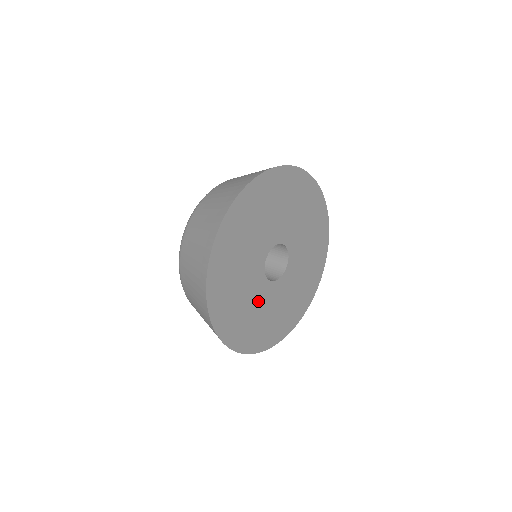
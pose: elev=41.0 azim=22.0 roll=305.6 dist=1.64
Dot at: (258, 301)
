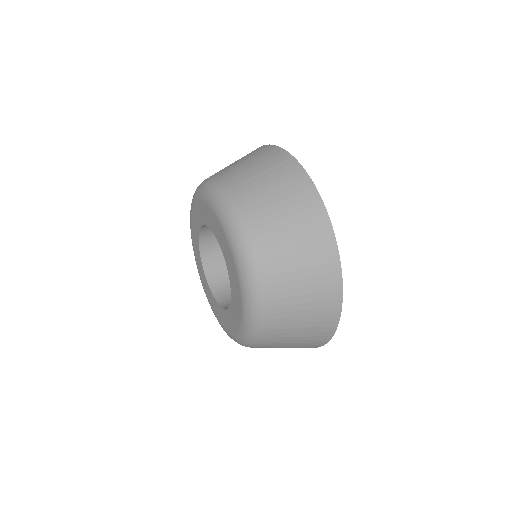
Dot at: occluded
